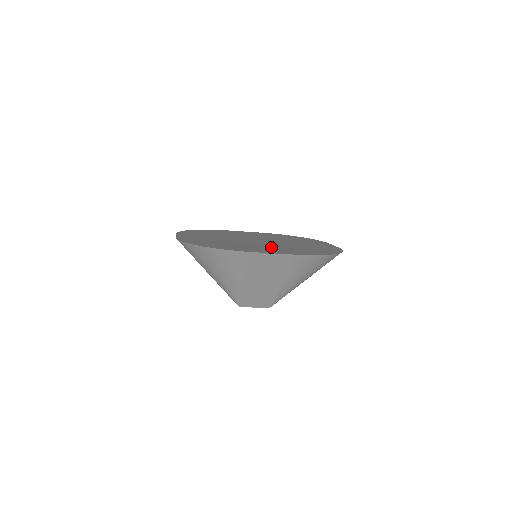
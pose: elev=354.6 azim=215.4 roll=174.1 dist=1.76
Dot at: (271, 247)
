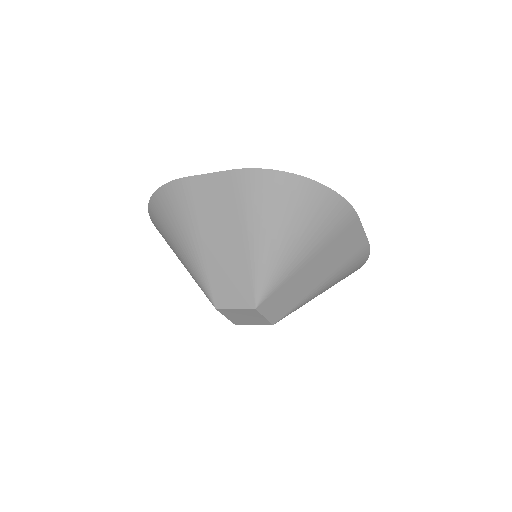
Dot at: occluded
